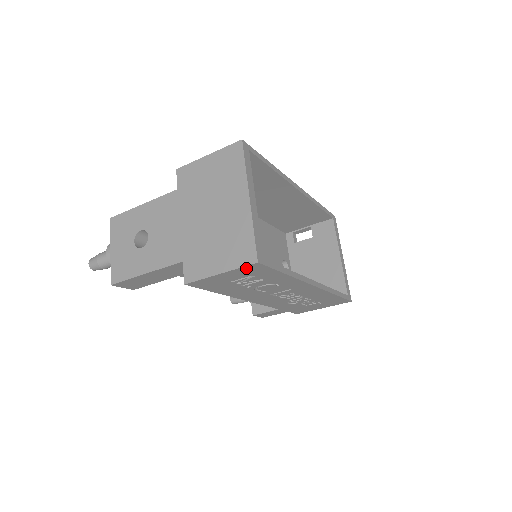
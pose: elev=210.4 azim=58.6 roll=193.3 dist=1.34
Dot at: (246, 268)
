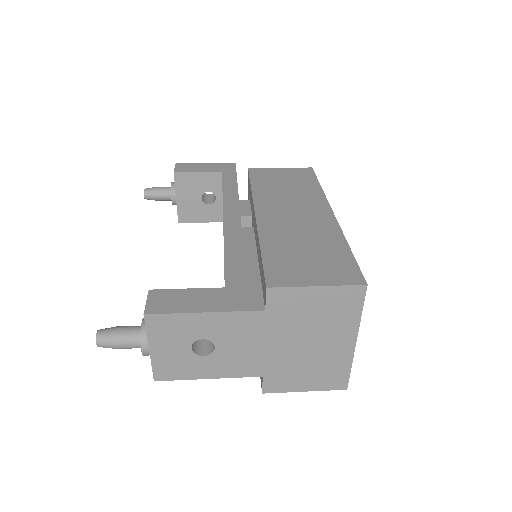
Dot at: occluded
